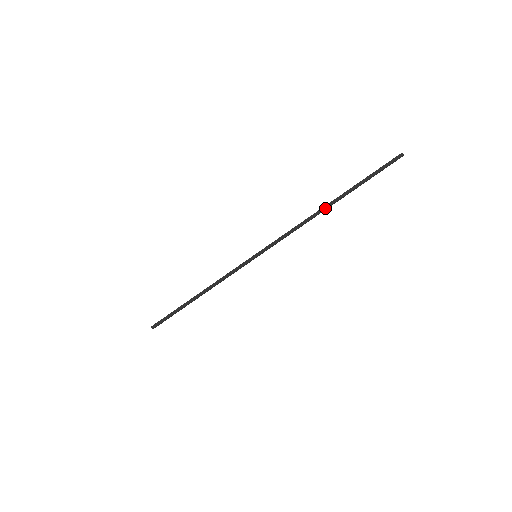
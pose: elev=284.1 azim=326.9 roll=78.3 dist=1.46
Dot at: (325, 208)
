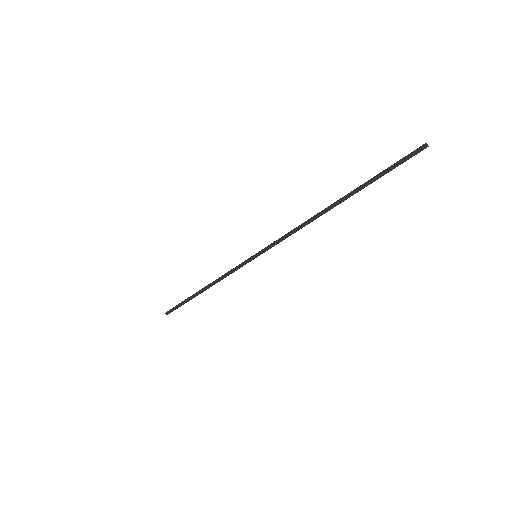
Dot at: (327, 207)
